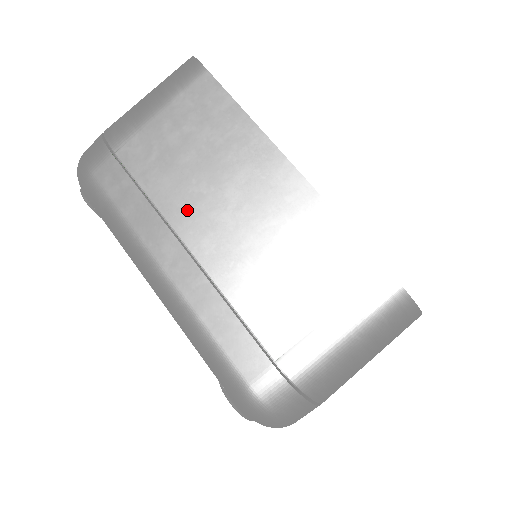
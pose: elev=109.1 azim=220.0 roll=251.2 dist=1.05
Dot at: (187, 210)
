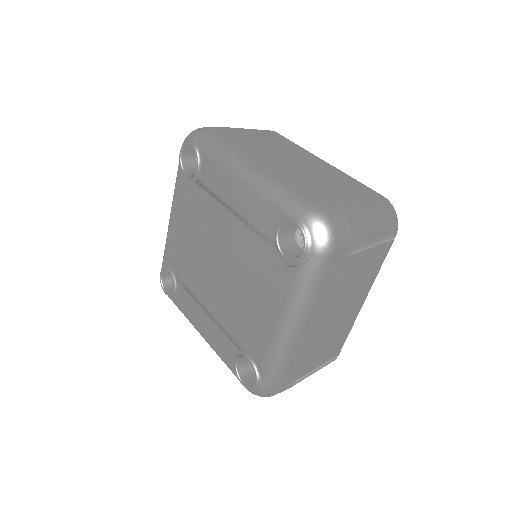
Dot at: (335, 305)
